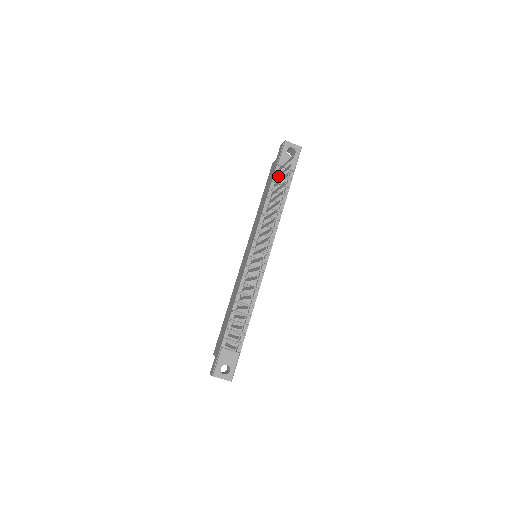
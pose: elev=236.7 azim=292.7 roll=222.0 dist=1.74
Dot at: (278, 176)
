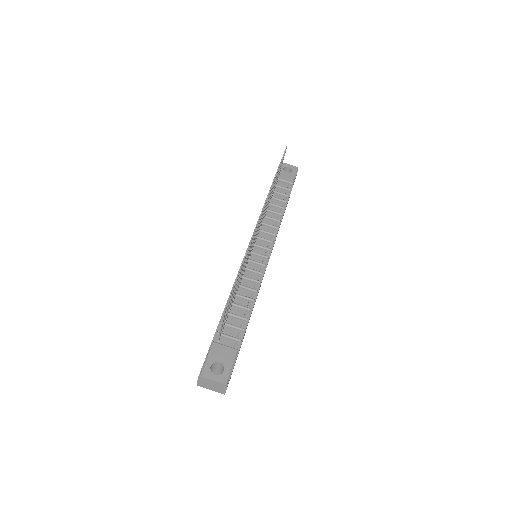
Dot at: occluded
